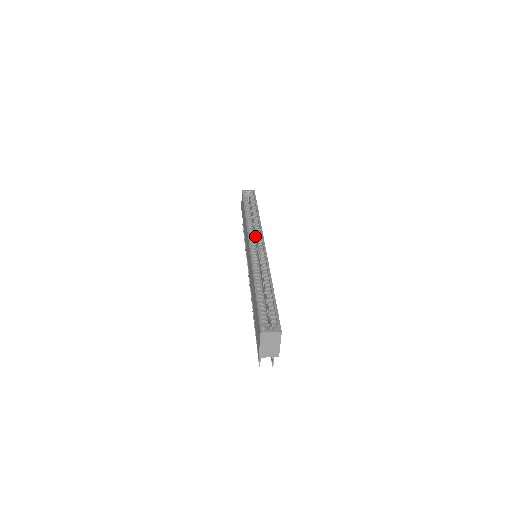
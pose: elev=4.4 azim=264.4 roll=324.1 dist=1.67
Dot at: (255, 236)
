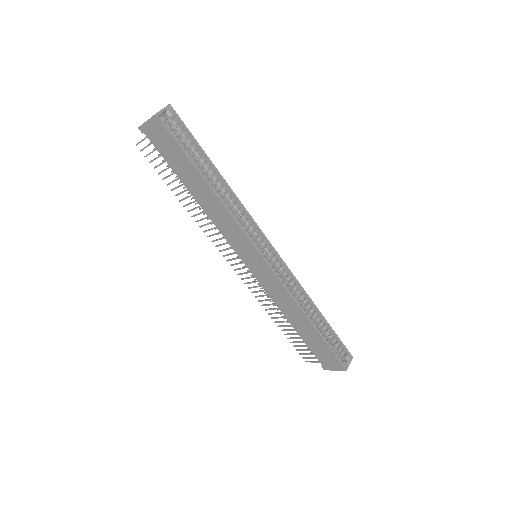
Dot at: occluded
